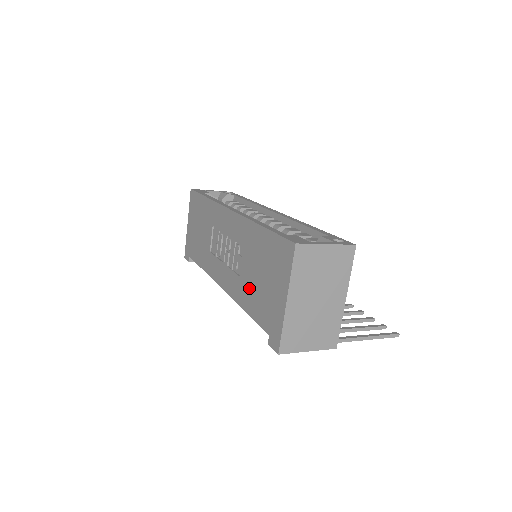
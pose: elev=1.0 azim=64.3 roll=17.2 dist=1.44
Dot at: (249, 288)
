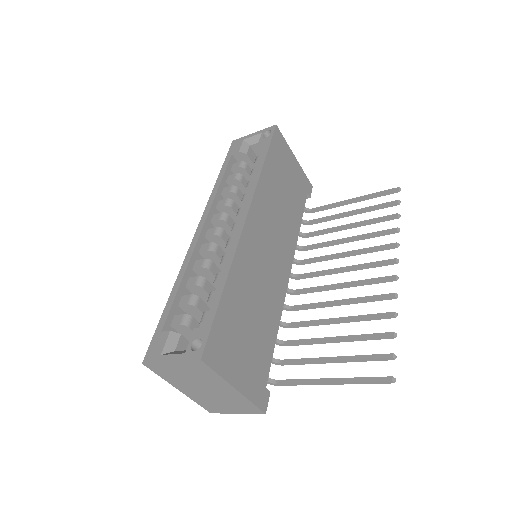
Dot at: occluded
